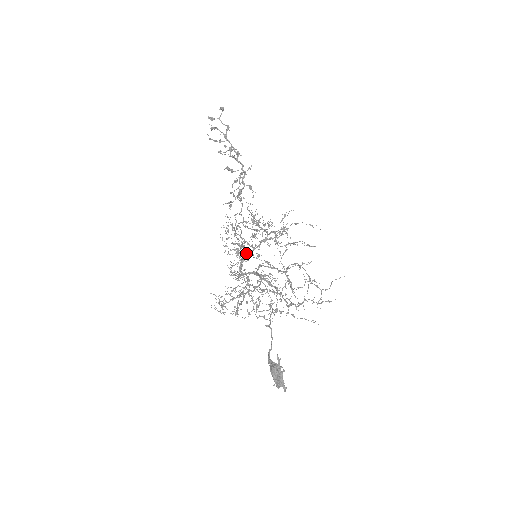
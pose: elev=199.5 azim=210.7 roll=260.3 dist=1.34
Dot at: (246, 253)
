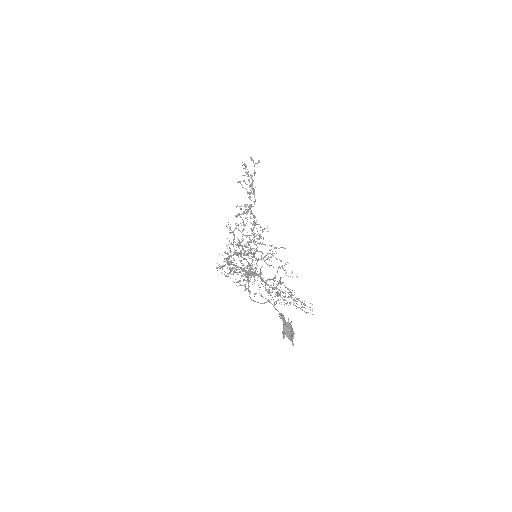
Dot at: occluded
